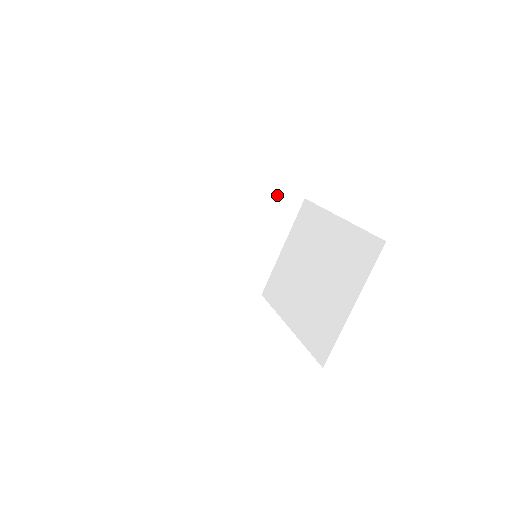
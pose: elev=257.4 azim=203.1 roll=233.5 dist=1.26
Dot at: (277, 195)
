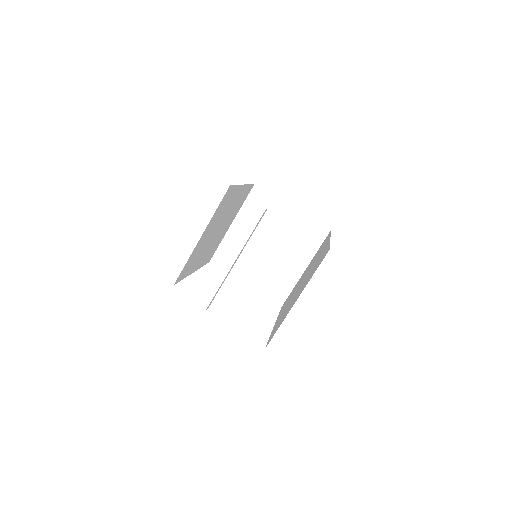
Dot at: (305, 222)
